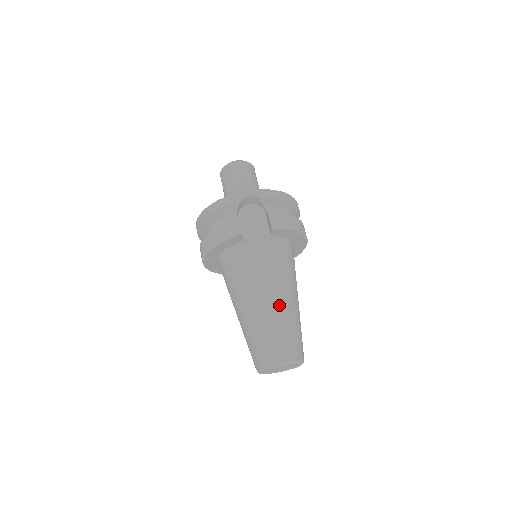
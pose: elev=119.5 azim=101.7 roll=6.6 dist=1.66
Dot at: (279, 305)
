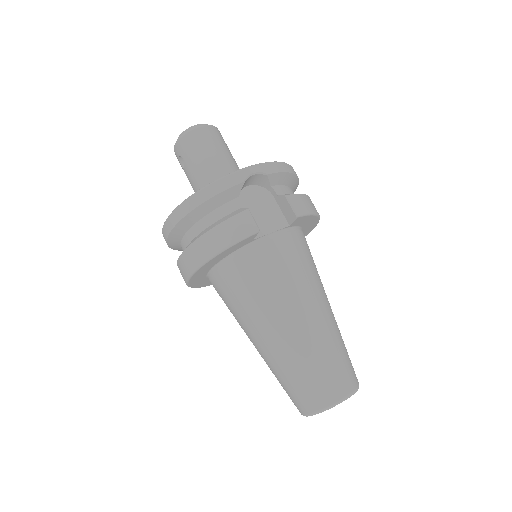
Dot at: (322, 320)
